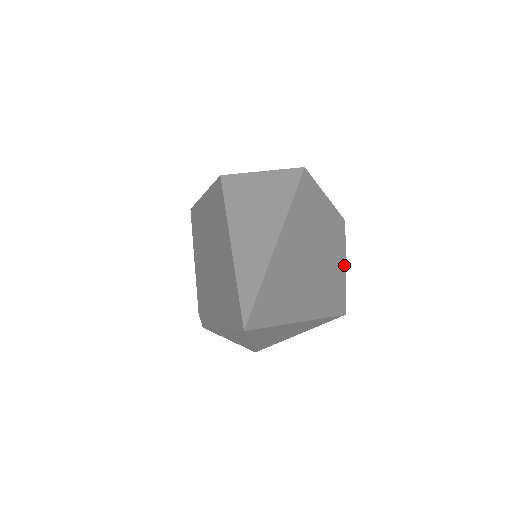
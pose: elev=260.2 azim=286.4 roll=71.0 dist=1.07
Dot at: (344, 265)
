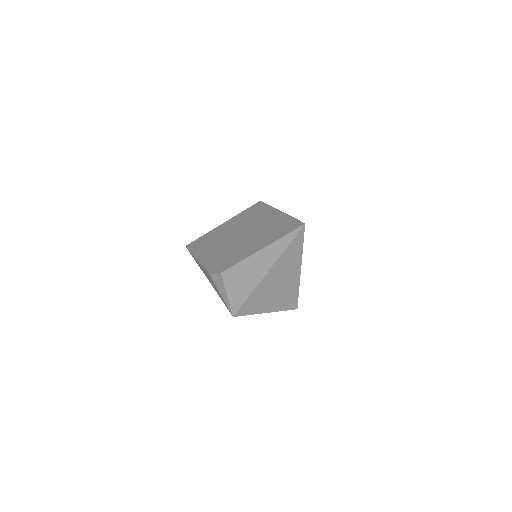
Dot at: occluded
